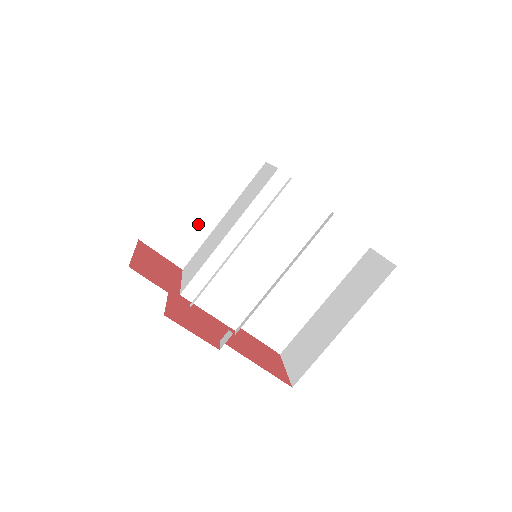
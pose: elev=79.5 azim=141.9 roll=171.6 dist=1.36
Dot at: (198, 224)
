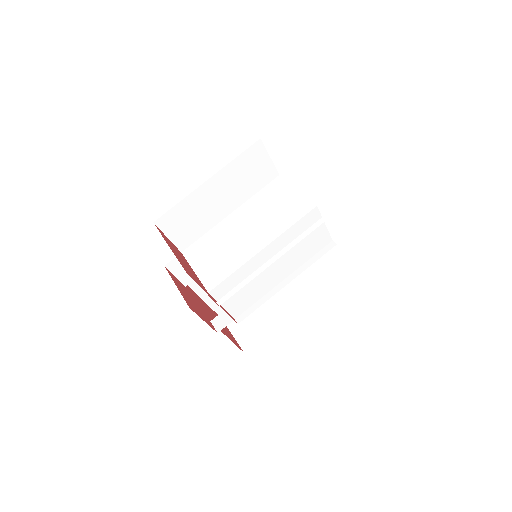
Dot at: (209, 216)
